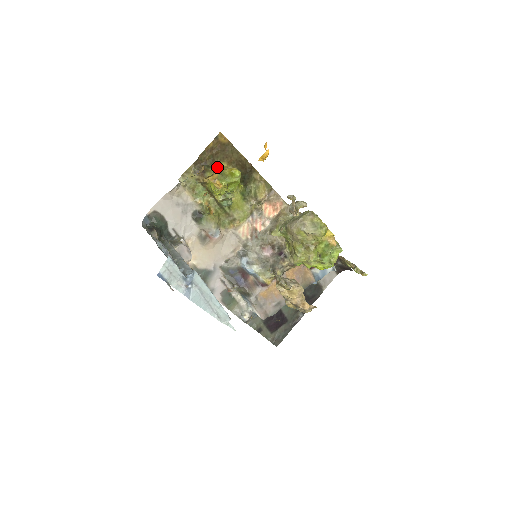
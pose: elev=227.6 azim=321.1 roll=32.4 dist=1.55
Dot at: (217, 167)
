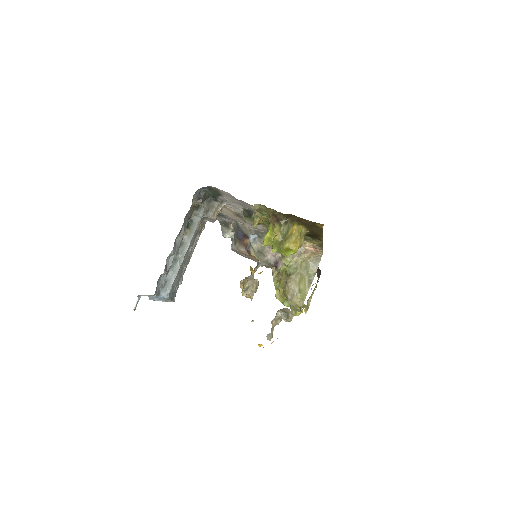
Dot at: occluded
